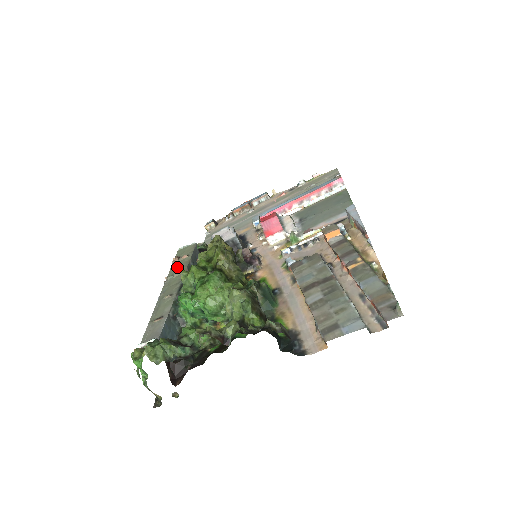
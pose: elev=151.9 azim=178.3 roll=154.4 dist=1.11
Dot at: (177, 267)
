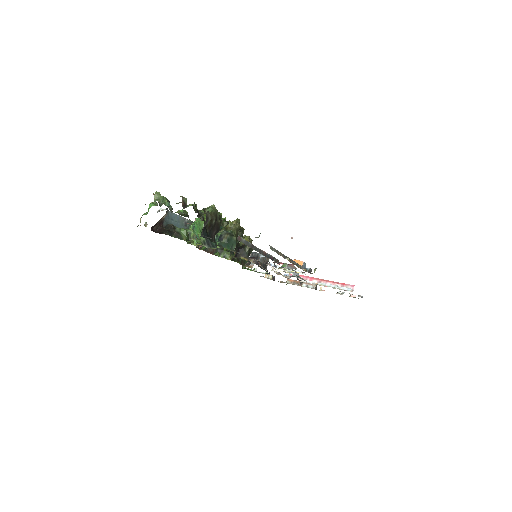
Dot at: occluded
